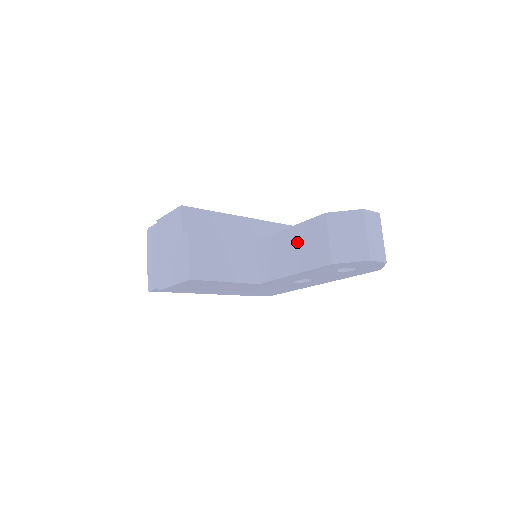
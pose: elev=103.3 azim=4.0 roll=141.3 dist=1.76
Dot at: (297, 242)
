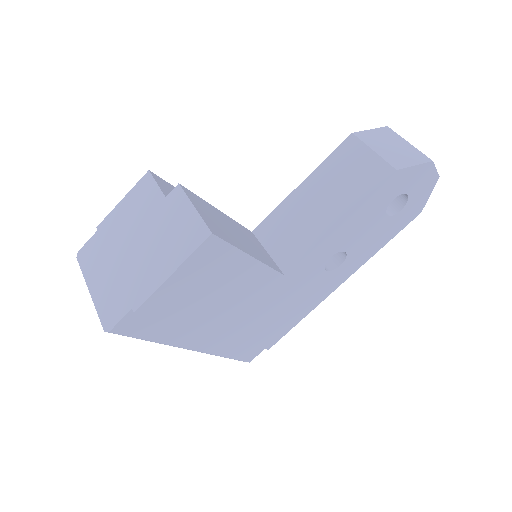
Dot at: (325, 186)
